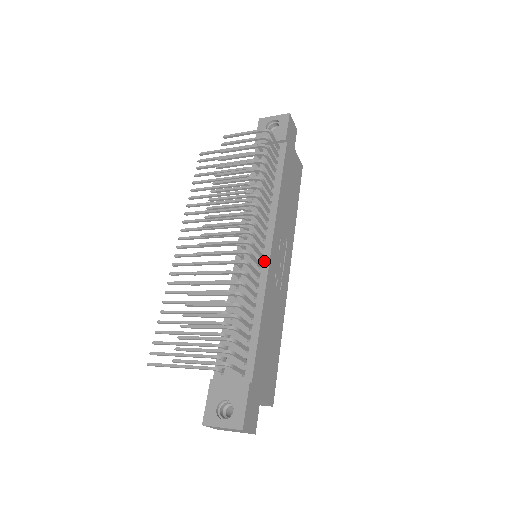
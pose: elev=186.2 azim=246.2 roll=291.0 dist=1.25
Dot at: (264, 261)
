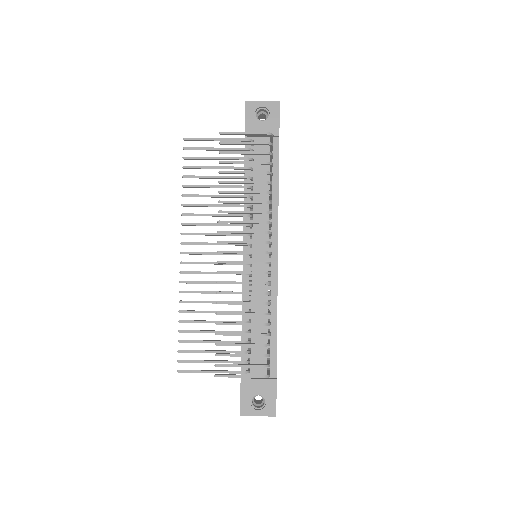
Dot at: (273, 269)
